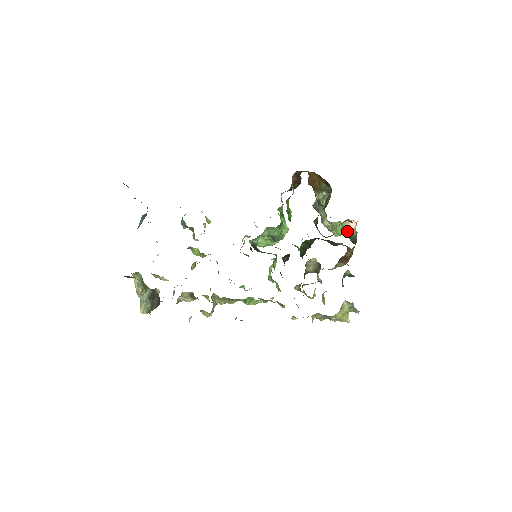
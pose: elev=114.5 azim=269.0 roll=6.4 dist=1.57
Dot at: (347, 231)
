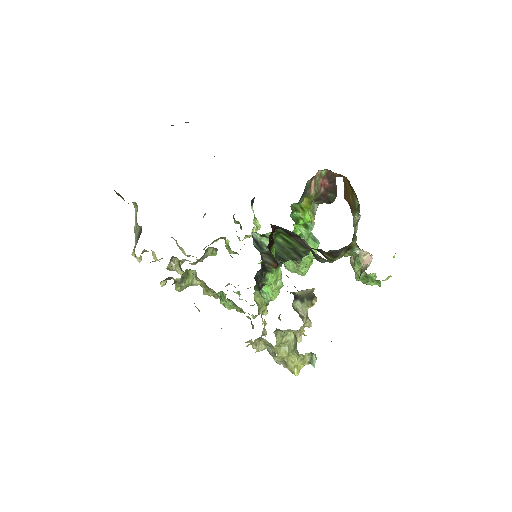
Dot at: (361, 268)
